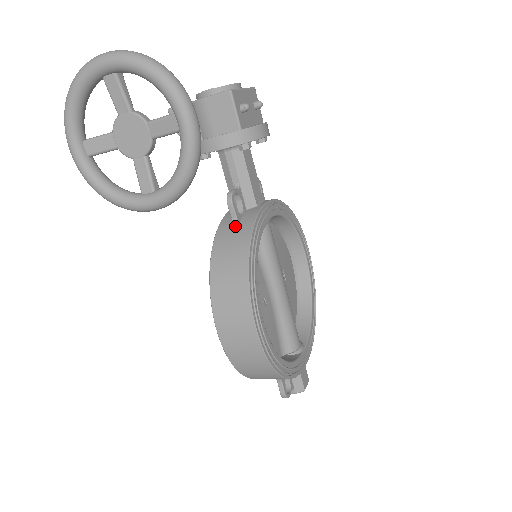
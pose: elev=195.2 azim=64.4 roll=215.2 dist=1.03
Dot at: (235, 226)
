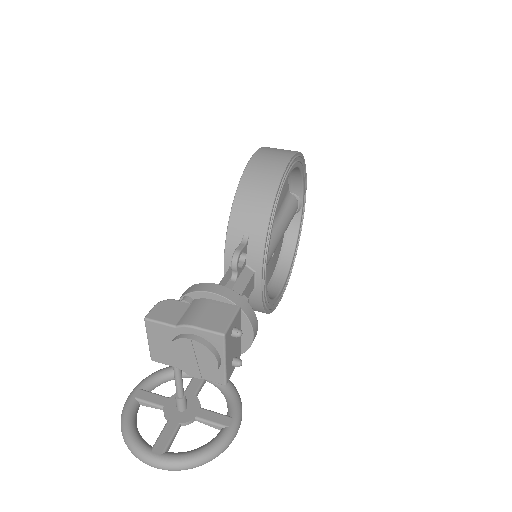
Dot at: occluded
